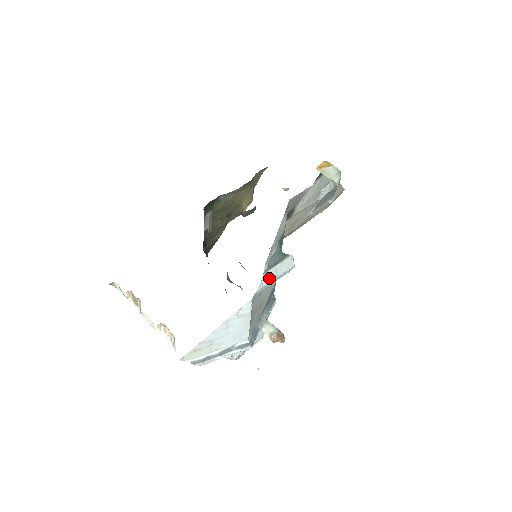
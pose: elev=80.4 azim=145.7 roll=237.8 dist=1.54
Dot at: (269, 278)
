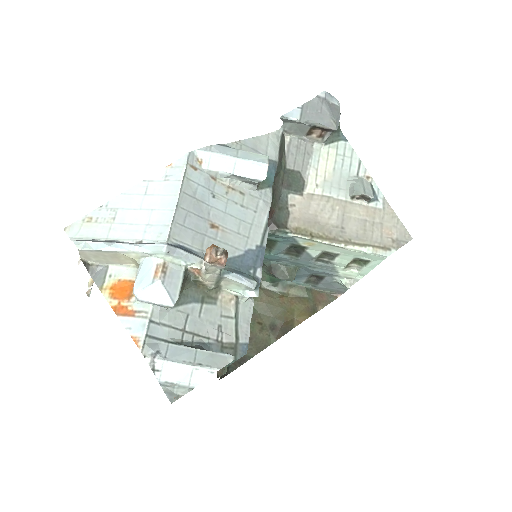
Dot at: (224, 151)
